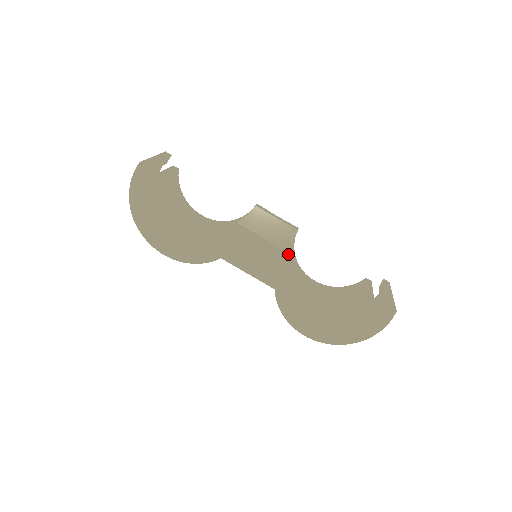
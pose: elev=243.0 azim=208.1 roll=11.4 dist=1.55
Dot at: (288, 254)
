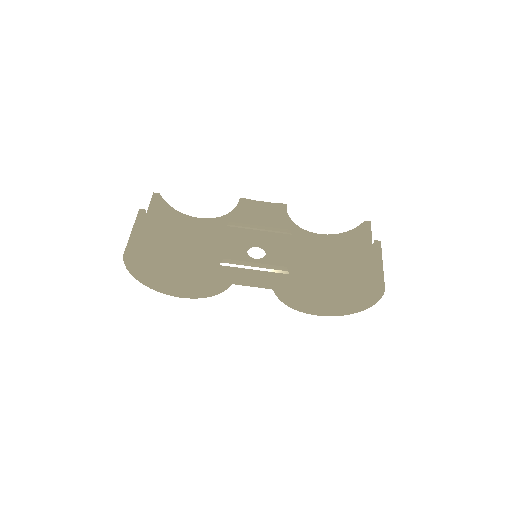
Dot at: (285, 231)
